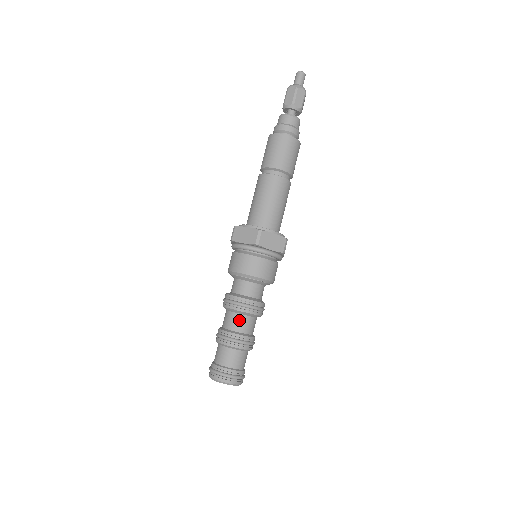
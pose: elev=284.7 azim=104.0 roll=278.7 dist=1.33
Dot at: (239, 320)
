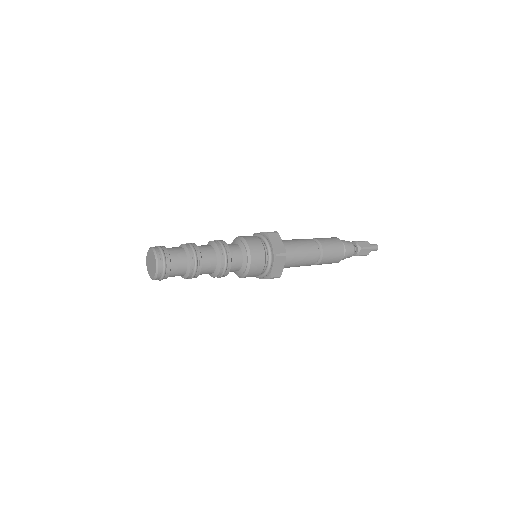
Dot at: (208, 247)
